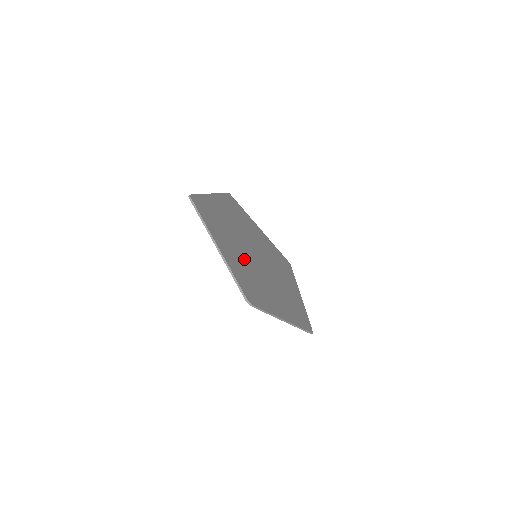
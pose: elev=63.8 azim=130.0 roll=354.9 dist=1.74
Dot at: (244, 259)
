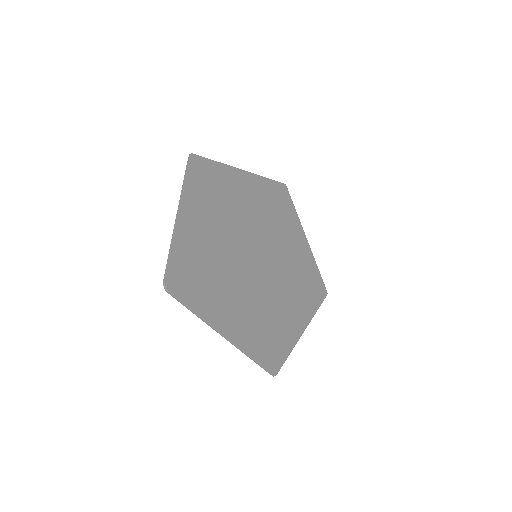
Dot at: (221, 247)
